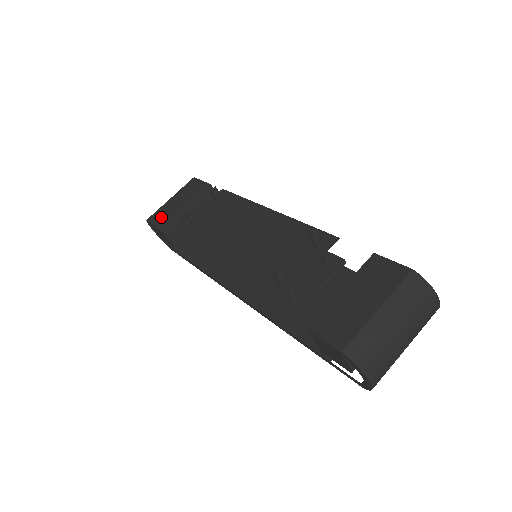
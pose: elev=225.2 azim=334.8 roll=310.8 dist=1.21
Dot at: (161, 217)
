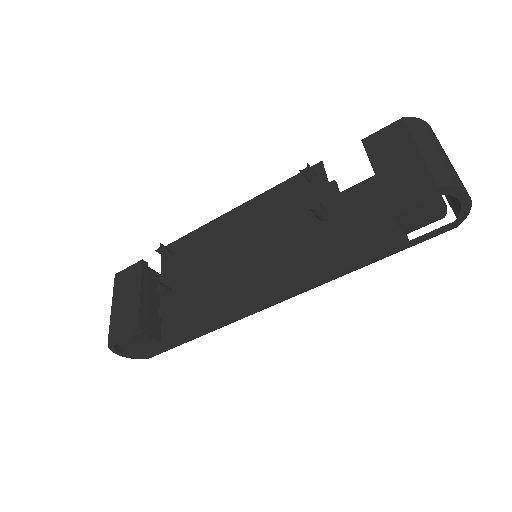
Dot at: (123, 323)
